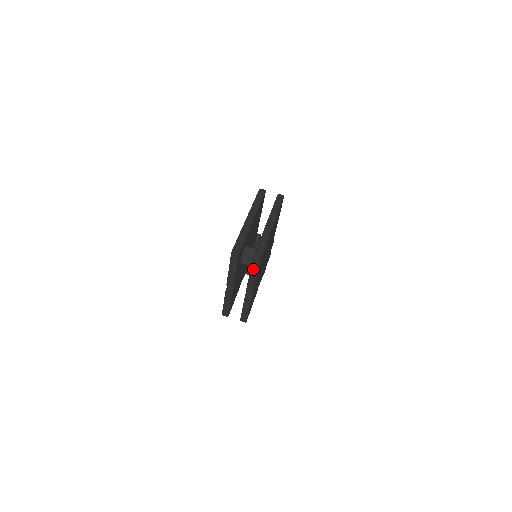
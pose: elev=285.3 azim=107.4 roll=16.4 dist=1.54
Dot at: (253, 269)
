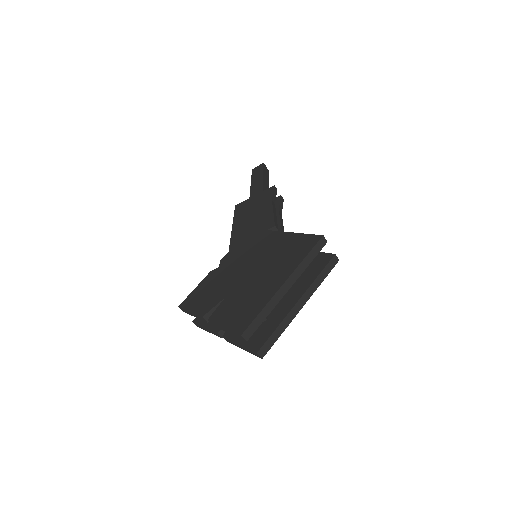
Dot at: (248, 349)
